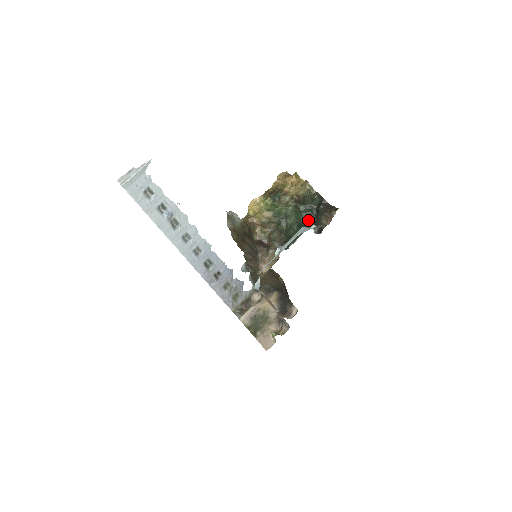
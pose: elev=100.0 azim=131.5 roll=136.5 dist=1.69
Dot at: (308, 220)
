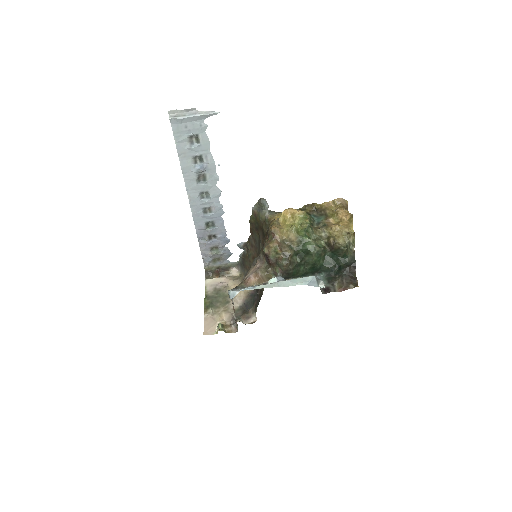
Dot at: (325, 269)
